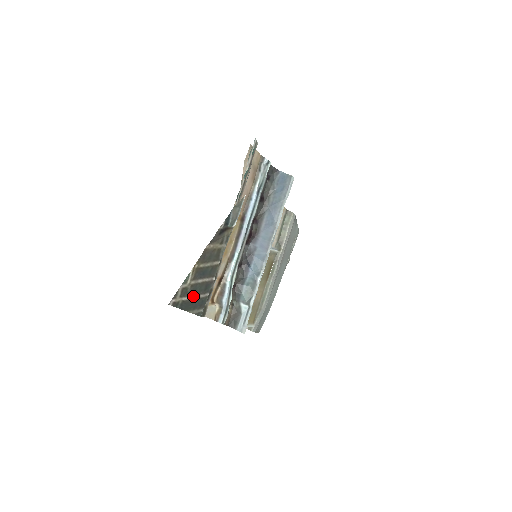
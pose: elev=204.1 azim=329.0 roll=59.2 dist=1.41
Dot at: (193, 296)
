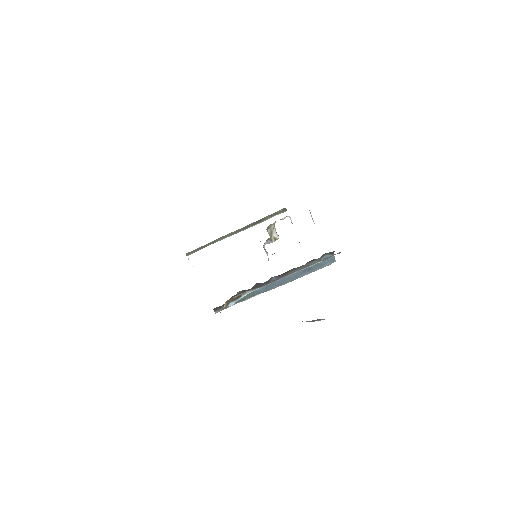
Dot at: occluded
